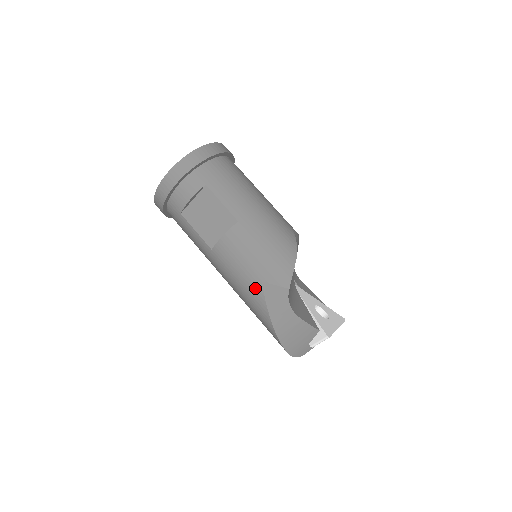
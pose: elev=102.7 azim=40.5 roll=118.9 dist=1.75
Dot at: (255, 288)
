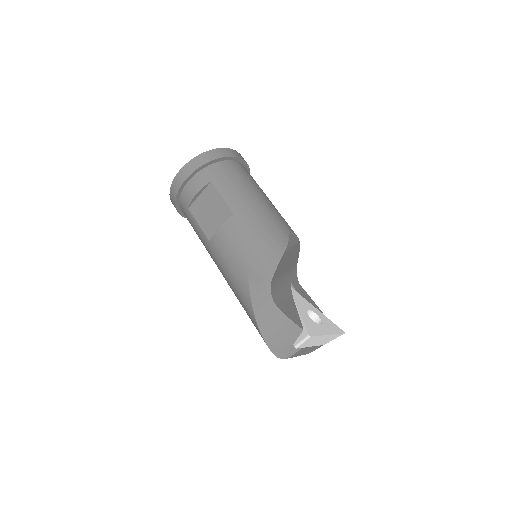
Dot at: (242, 278)
